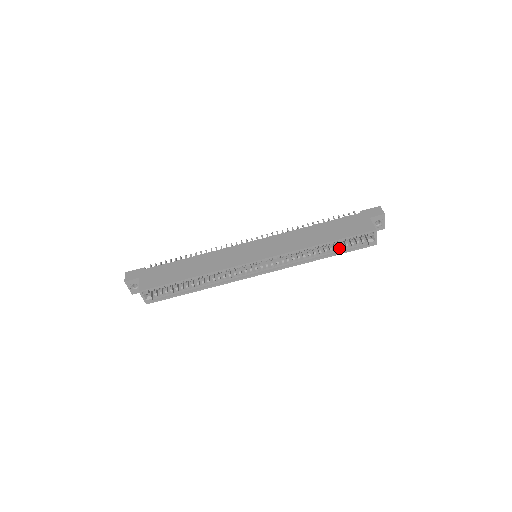
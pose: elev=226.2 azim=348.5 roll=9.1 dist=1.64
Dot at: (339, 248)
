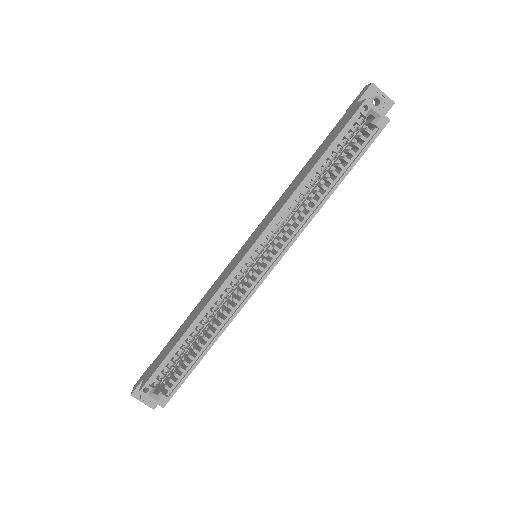
Dot at: (345, 164)
